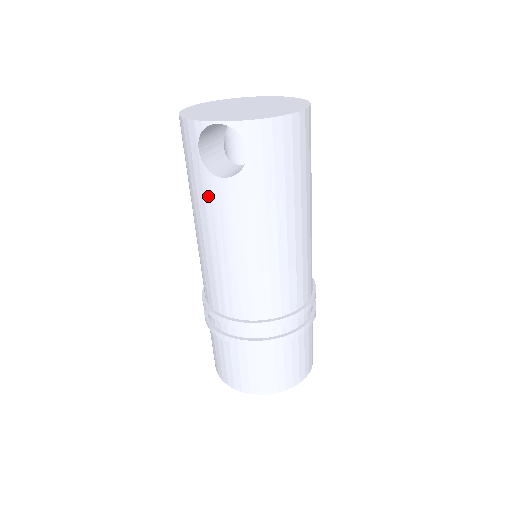
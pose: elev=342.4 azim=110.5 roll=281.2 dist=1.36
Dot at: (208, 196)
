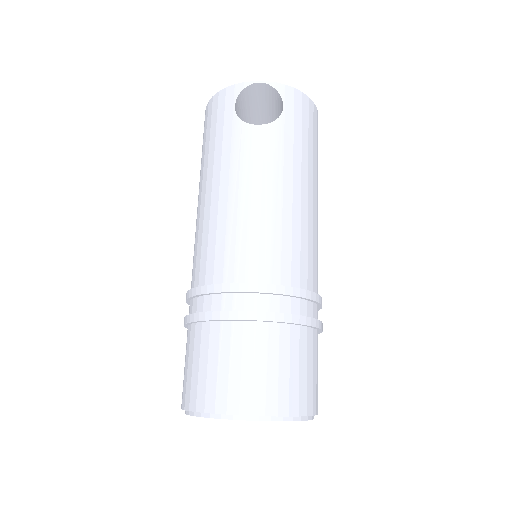
Dot at: (237, 144)
